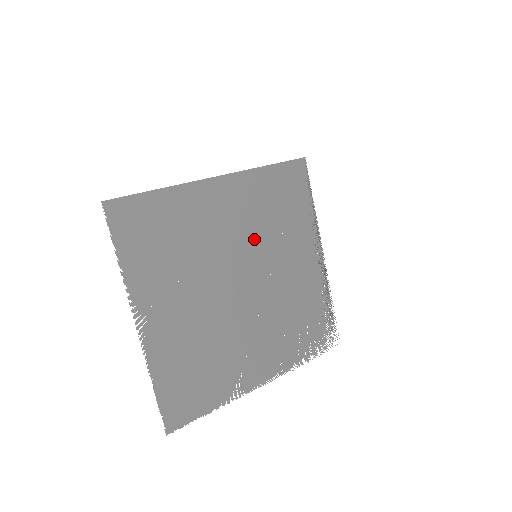
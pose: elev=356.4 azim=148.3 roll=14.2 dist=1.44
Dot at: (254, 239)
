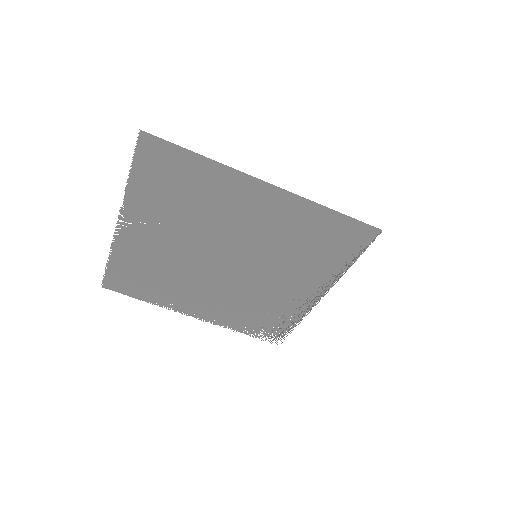
Dot at: (265, 245)
